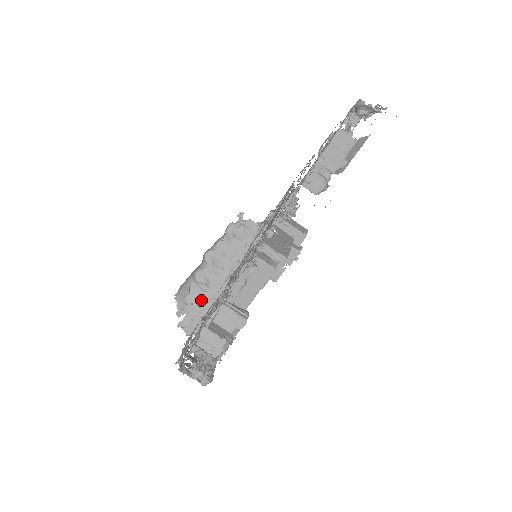
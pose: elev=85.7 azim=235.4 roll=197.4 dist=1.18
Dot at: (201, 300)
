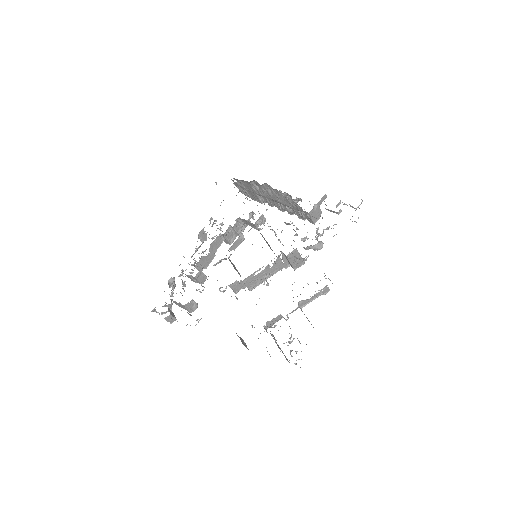
Dot at: (250, 188)
